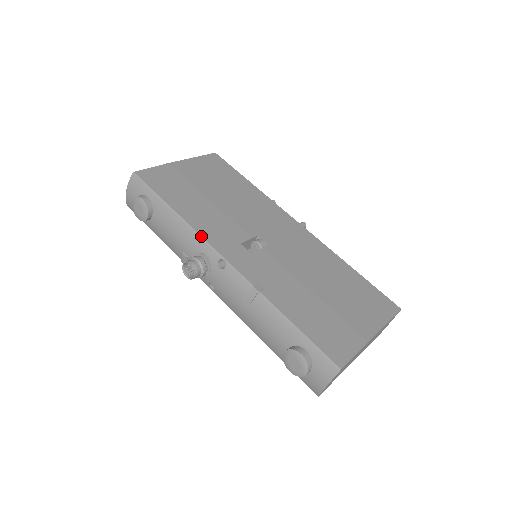
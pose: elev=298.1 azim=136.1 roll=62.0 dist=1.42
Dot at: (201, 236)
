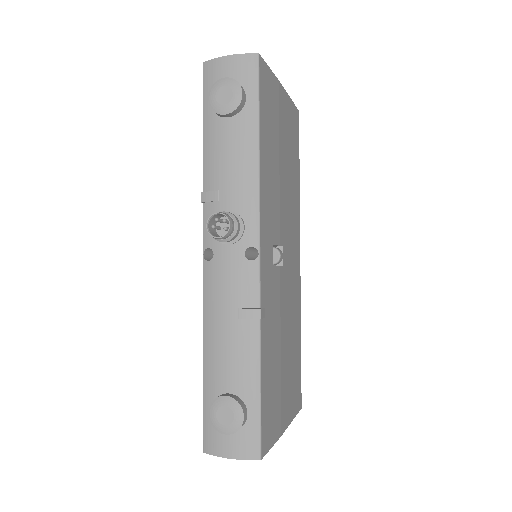
Dot at: (260, 204)
